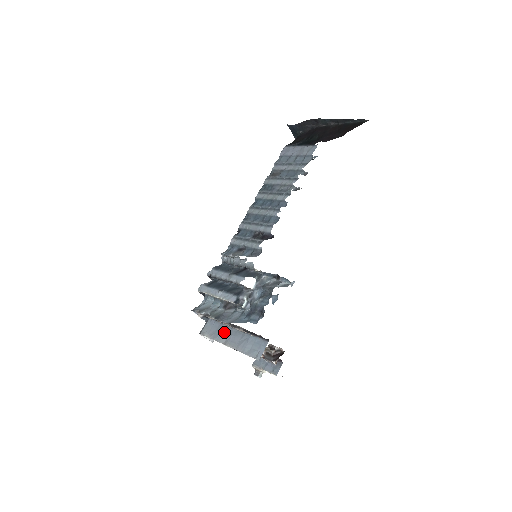
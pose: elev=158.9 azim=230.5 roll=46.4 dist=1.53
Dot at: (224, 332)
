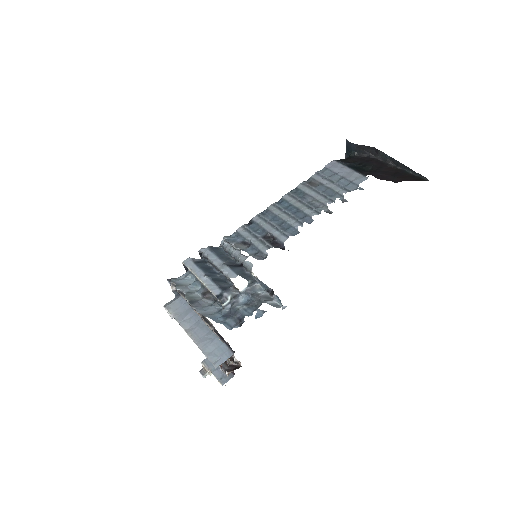
Dot at: (191, 319)
